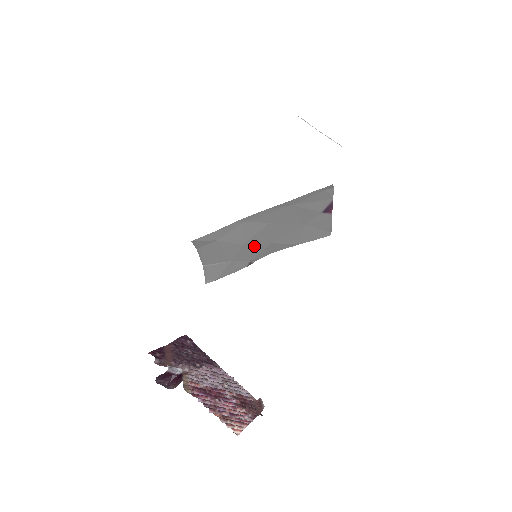
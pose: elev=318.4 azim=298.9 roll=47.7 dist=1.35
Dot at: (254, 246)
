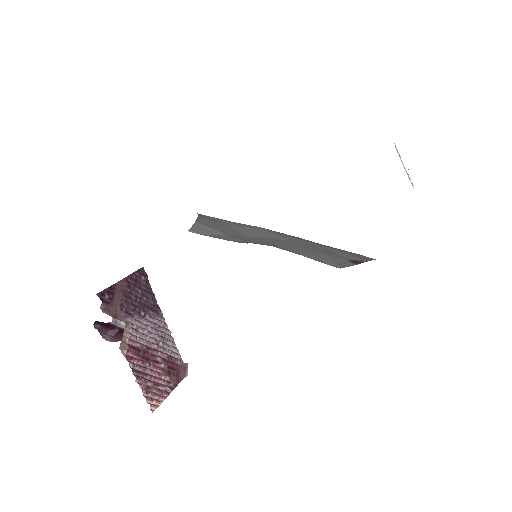
Dot at: (260, 240)
